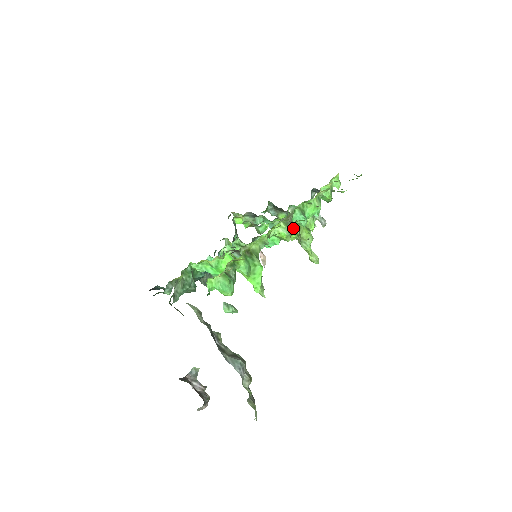
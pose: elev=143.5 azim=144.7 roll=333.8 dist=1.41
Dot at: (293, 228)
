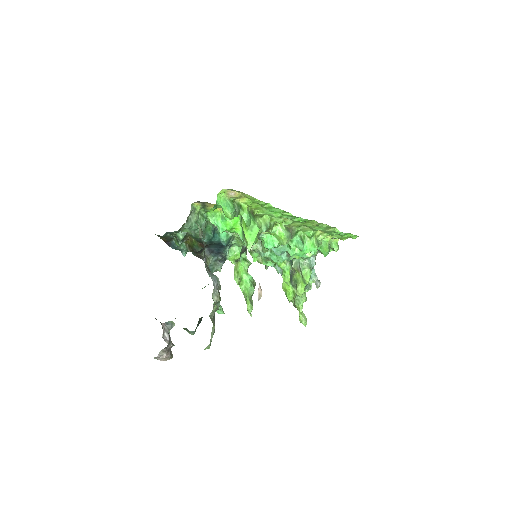
Dot at: (291, 237)
